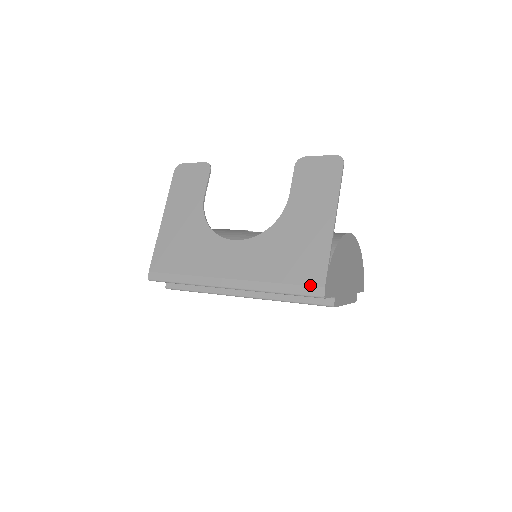
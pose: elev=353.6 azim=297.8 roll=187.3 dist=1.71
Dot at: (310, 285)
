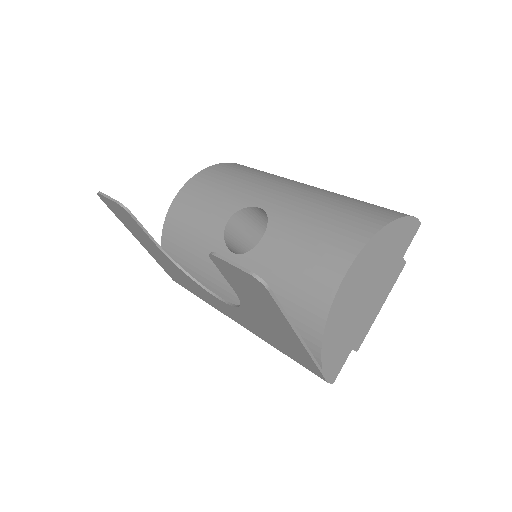
Dot at: occluded
